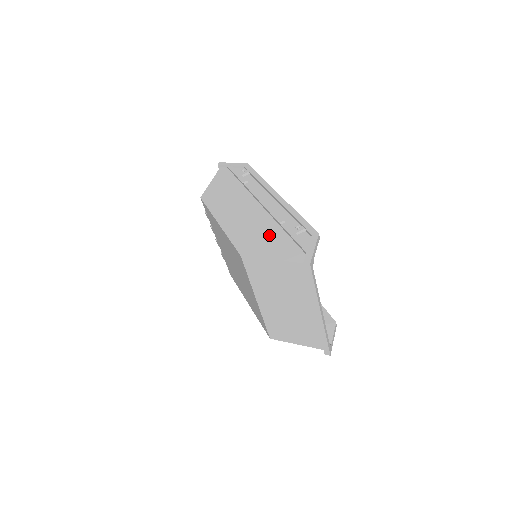
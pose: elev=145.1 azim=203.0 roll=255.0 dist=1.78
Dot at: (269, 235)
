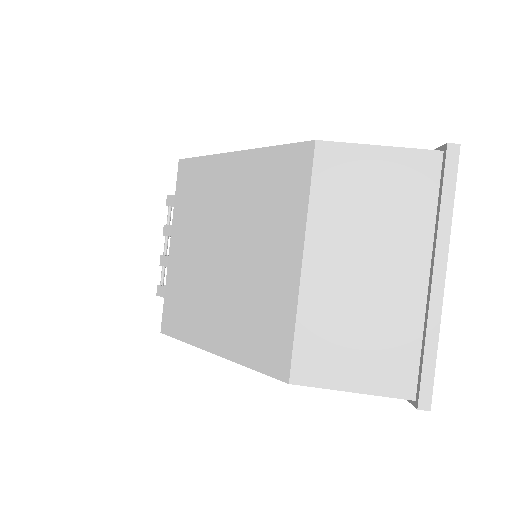
Dot at: occluded
